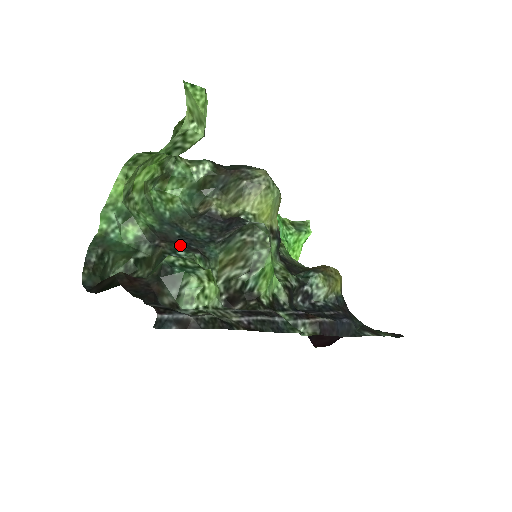
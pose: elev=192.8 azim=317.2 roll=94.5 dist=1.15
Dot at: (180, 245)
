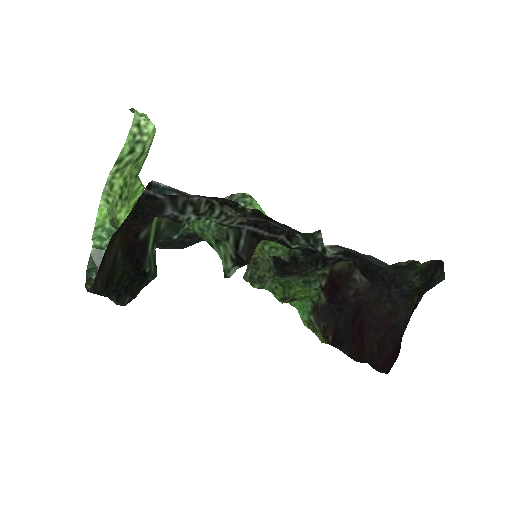
Dot at: (174, 241)
